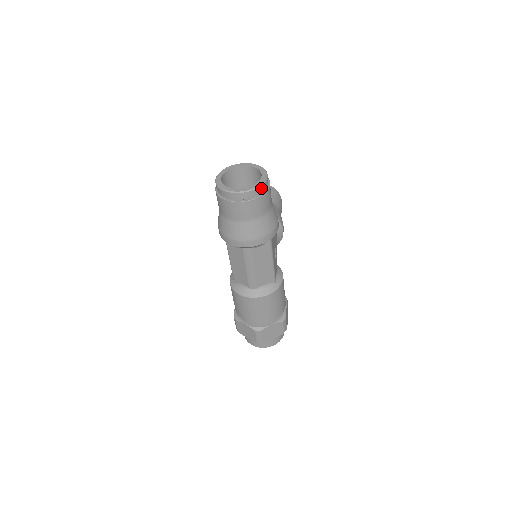
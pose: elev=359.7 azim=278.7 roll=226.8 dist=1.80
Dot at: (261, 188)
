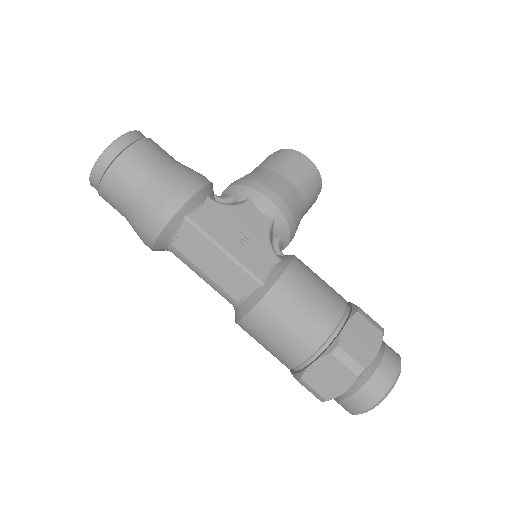
Dot at: (107, 156)
